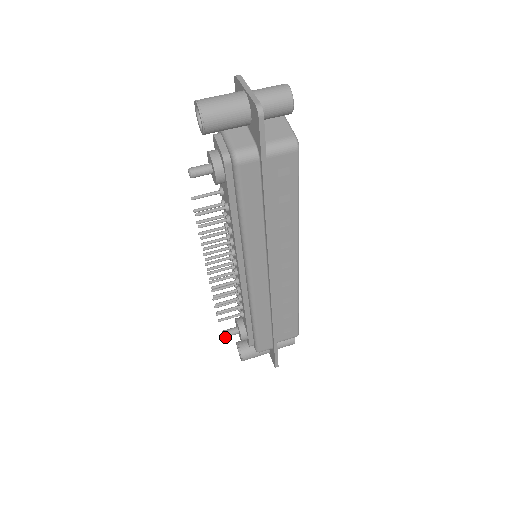
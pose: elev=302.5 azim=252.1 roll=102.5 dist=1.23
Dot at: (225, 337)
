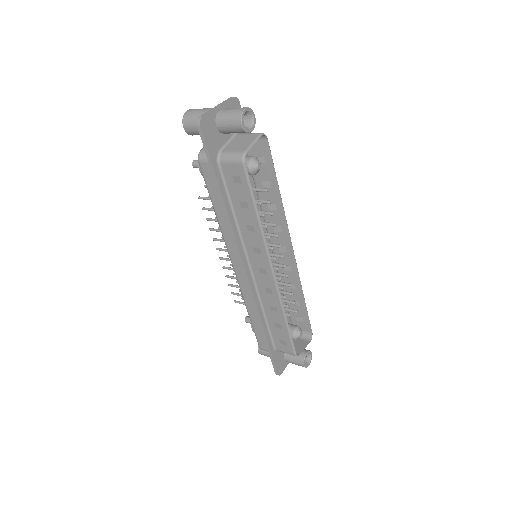
Dot at: (246, 322)
